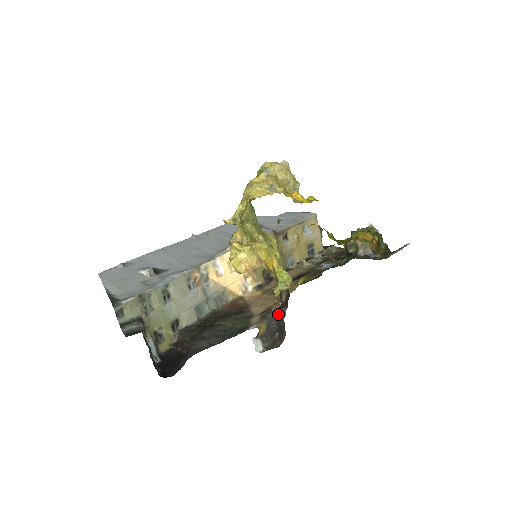
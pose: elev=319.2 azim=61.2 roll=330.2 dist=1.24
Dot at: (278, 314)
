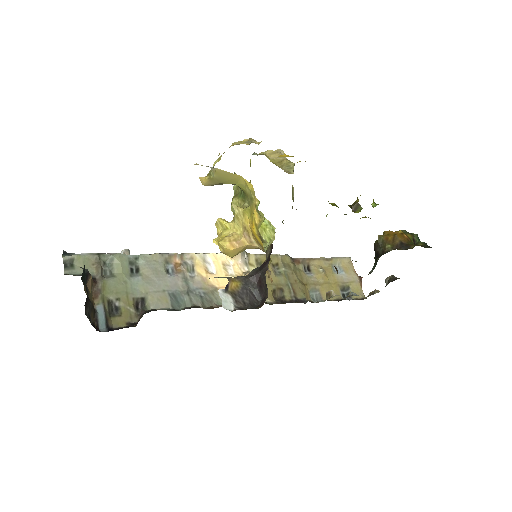
Dot at: (258, 270)
